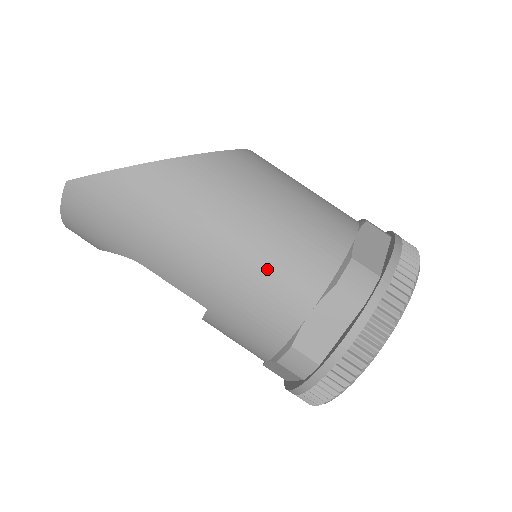
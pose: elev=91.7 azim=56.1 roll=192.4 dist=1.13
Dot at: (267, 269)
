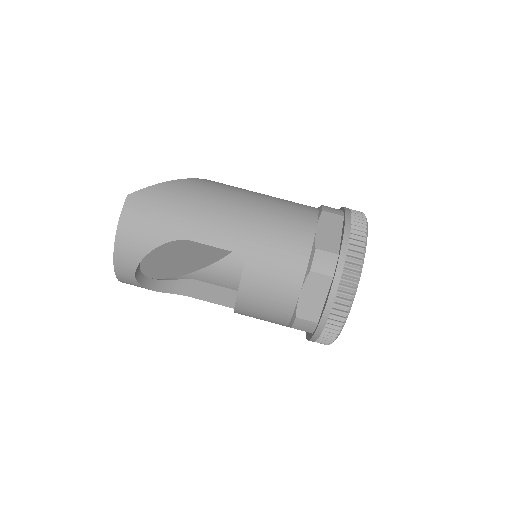
Dot at: (279, 212)
